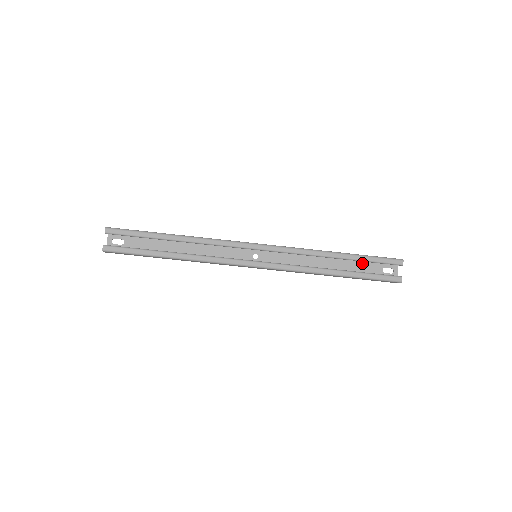
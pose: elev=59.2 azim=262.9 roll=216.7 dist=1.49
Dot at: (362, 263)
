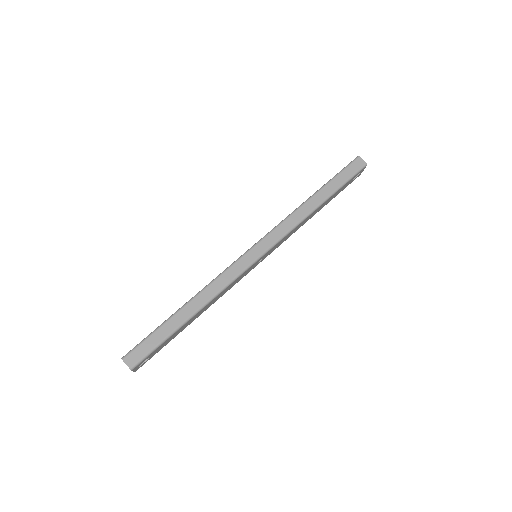
Dot at: (337, 193)
